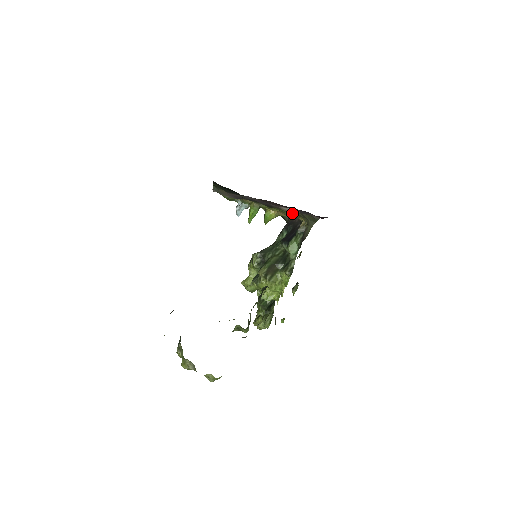
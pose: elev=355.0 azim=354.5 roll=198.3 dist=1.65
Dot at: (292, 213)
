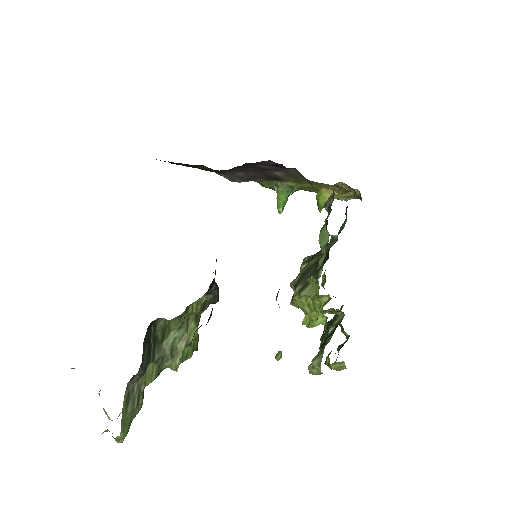
Dot at: (304, 180)
